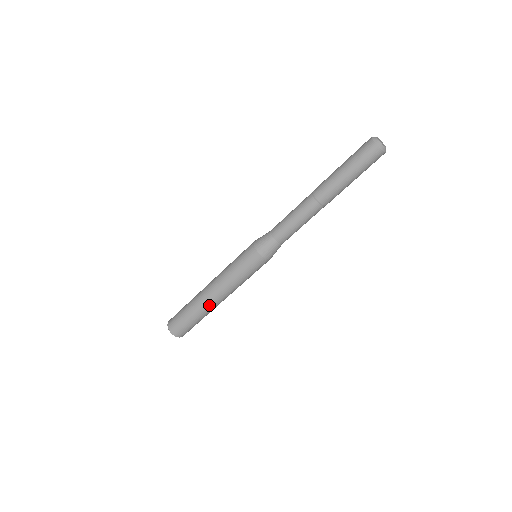
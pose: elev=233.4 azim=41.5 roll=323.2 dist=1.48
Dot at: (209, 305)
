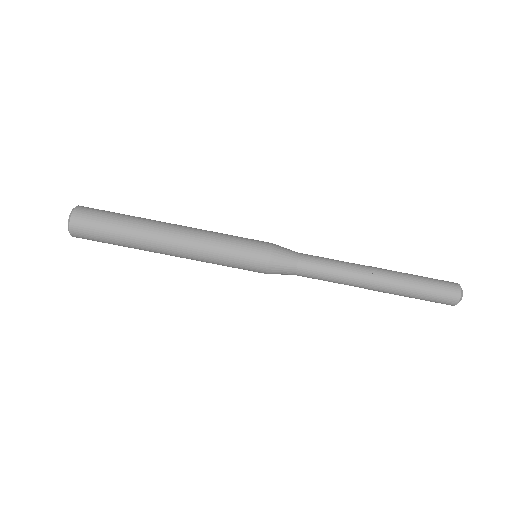
Dot at: (159, 226)
